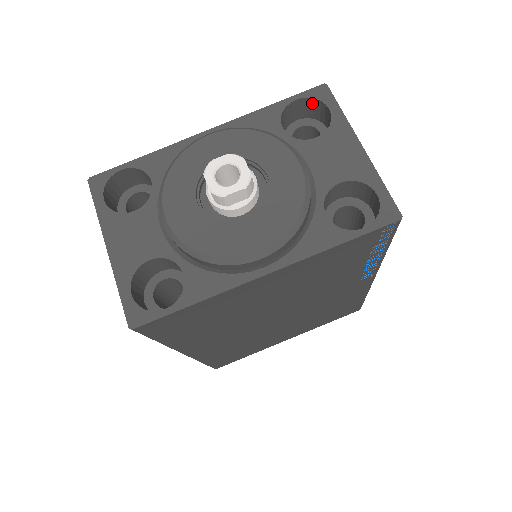
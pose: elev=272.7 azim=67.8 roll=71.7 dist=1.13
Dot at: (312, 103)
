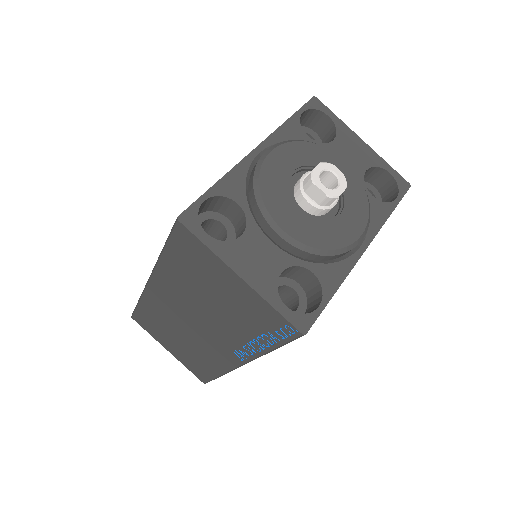
Dot at: (310, 113)
